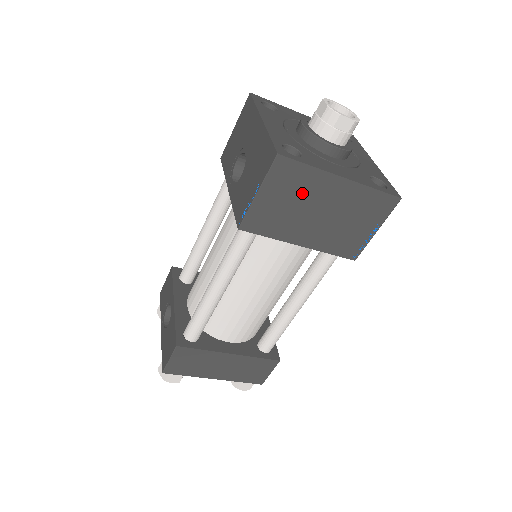
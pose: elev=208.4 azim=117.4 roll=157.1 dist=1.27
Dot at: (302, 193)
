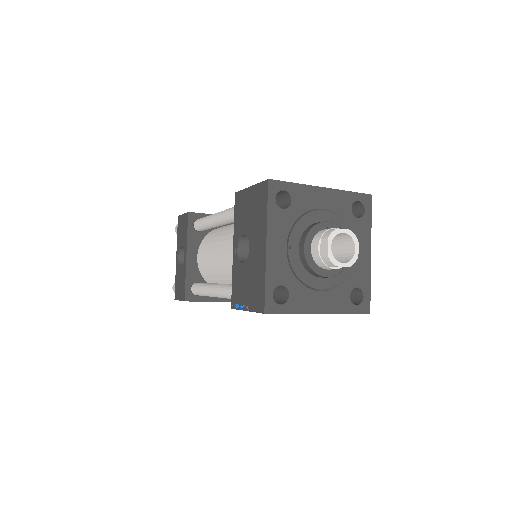
Dot at: occluded
